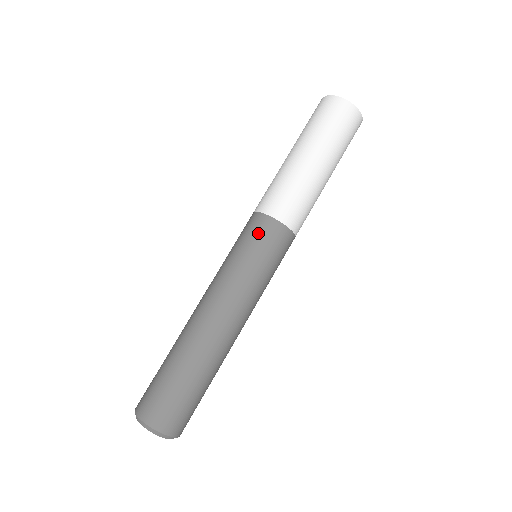
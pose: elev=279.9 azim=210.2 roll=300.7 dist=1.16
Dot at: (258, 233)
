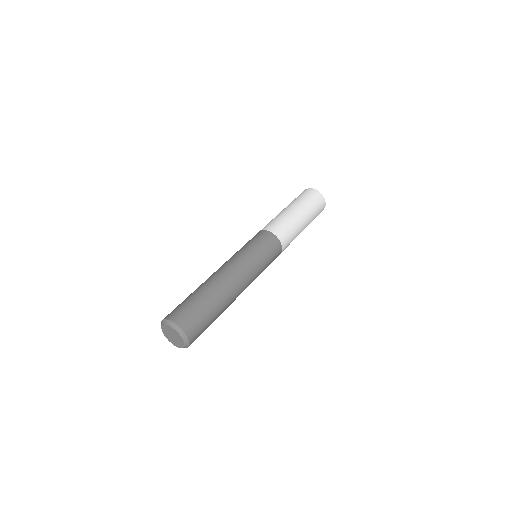
Dot at: (270, 244)
